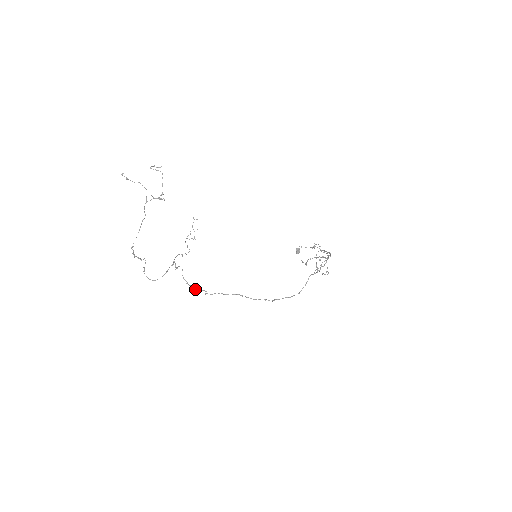
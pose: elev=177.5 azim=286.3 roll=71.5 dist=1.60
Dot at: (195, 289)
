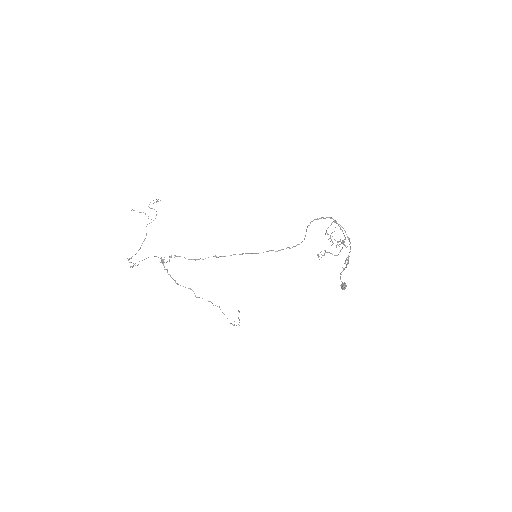
Dot at: occluded
